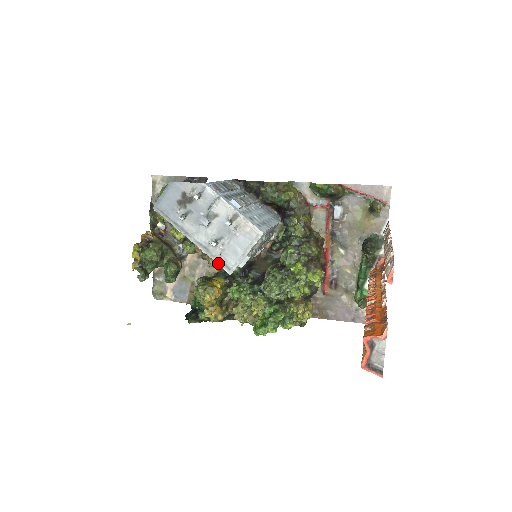
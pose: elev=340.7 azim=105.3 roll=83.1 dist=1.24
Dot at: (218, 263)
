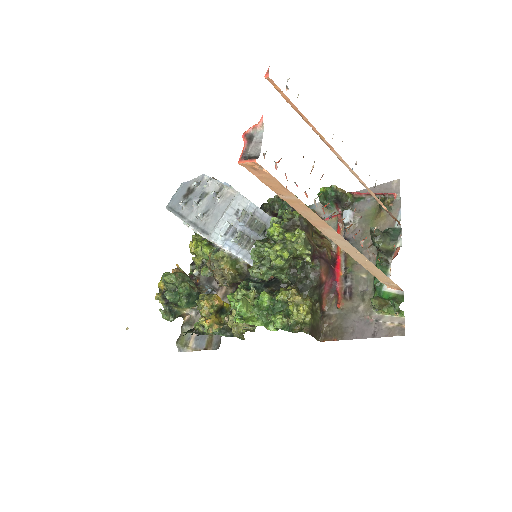
Dot at: (201, 232)
